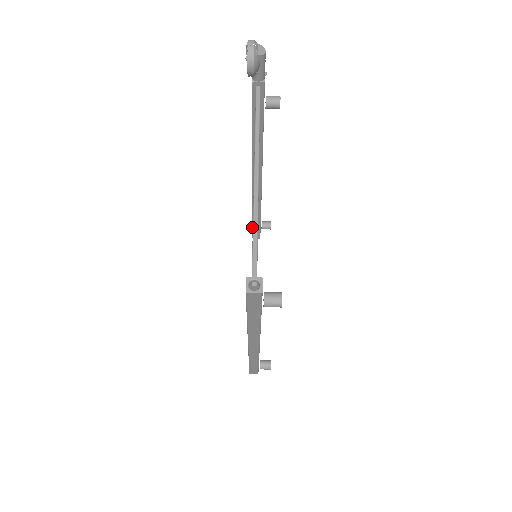
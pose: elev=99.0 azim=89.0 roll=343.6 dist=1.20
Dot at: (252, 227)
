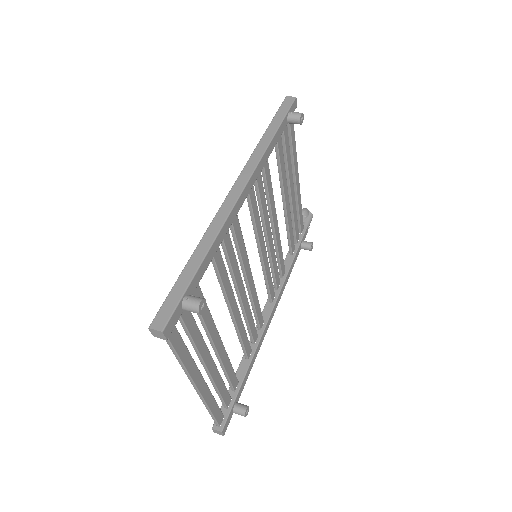
Dot at: occluded
